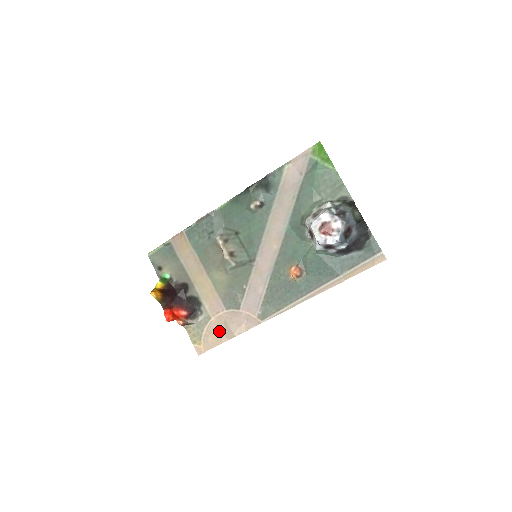
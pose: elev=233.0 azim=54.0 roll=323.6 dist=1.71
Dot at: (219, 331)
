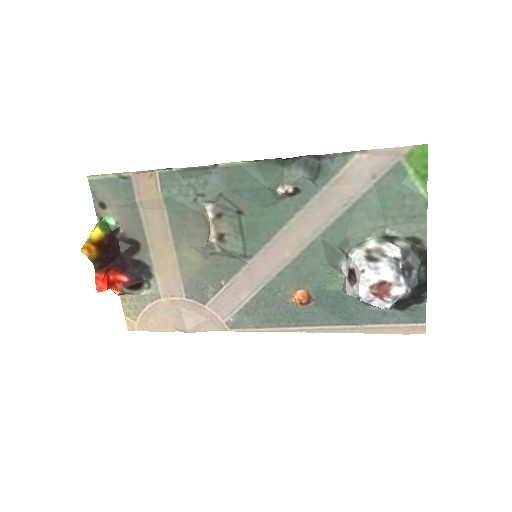
Dot at: (167, 317)
